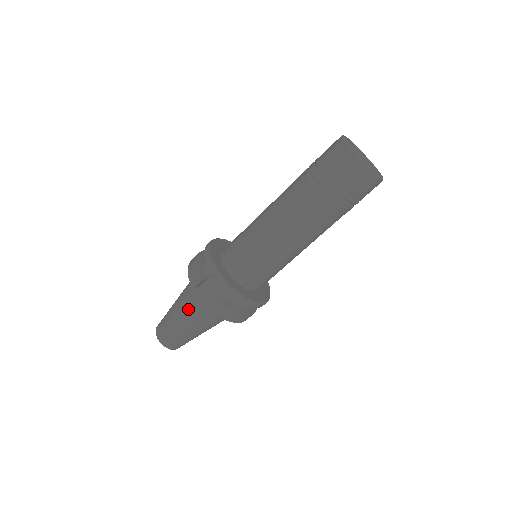
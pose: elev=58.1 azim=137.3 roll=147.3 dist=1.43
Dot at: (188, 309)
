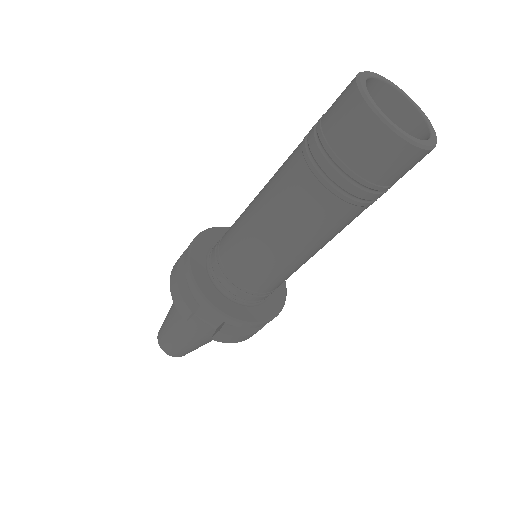
Dot at: (188, 331)
